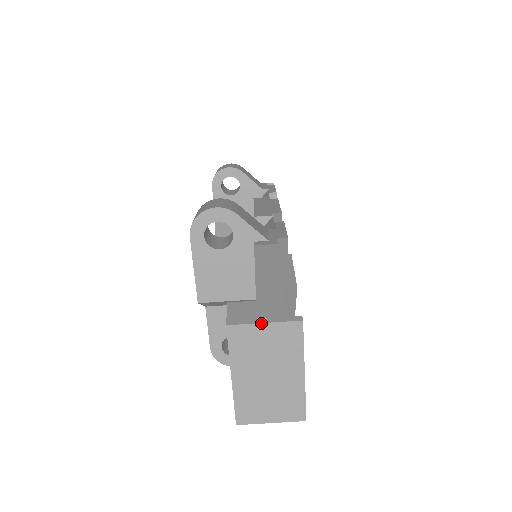
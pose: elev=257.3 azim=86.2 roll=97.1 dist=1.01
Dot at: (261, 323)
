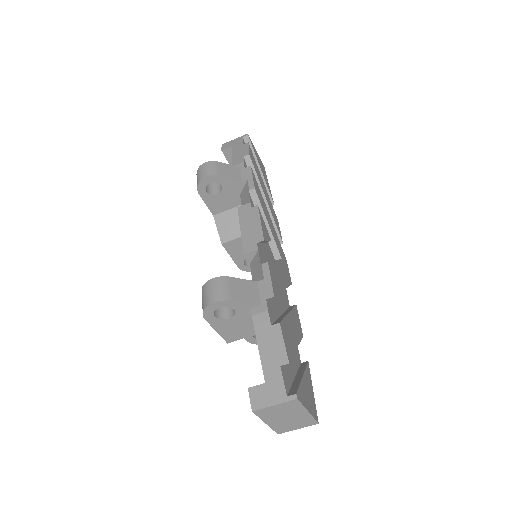
Dot at: (272, 406)
